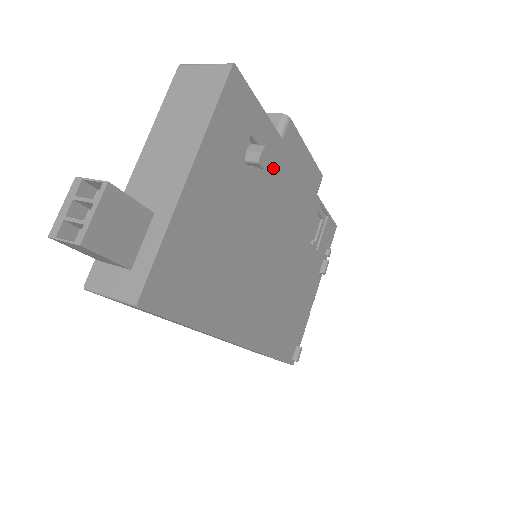
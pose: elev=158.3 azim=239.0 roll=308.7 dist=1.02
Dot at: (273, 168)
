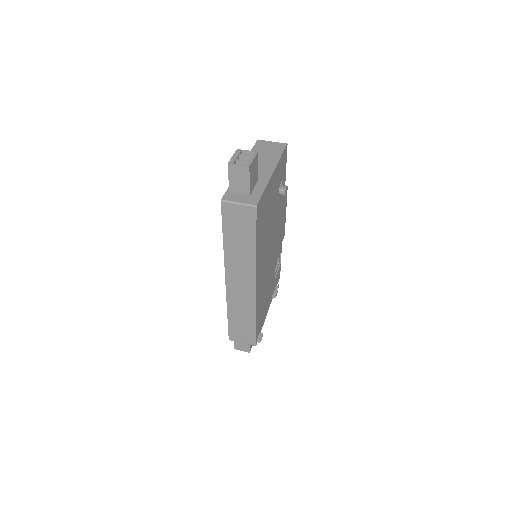
Dot at: (281, 204)
